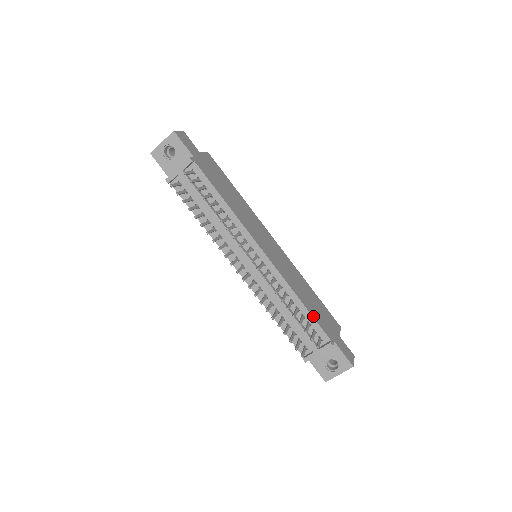
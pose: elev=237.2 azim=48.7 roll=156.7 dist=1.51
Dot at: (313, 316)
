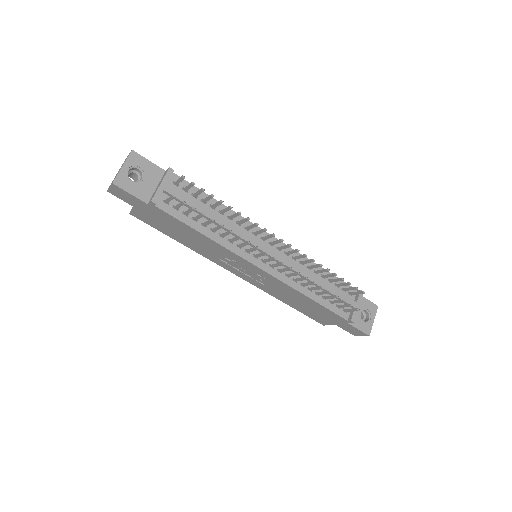
Dot at: (335, 277)
